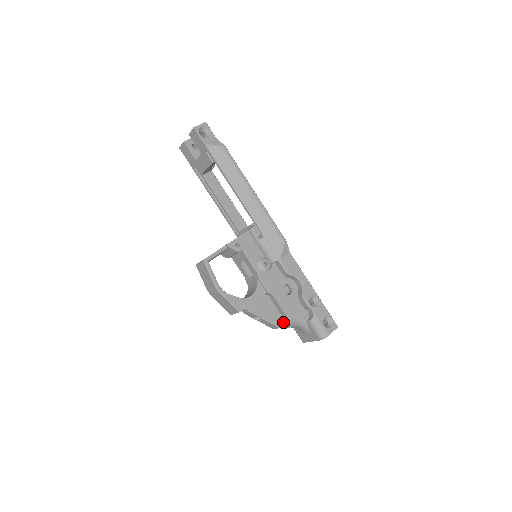
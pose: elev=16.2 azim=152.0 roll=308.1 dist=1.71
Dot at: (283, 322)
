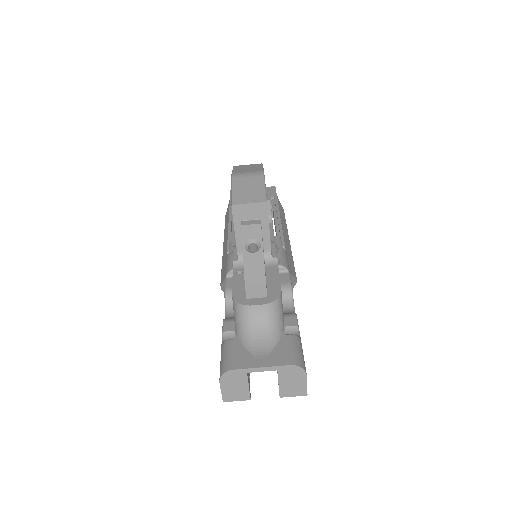
Dot at: (267, 291)
